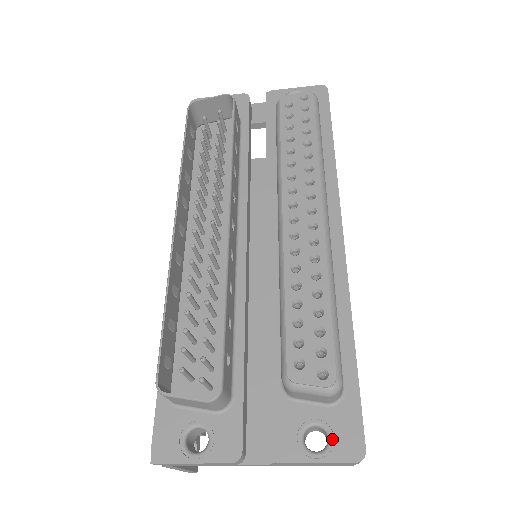
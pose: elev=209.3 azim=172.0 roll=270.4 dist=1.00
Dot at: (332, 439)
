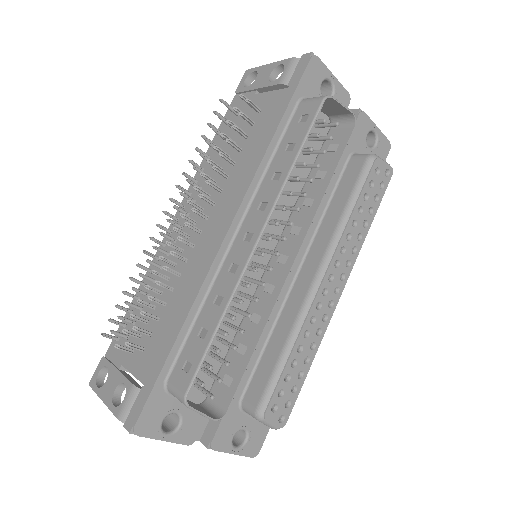
Dot at: (248, 441)
